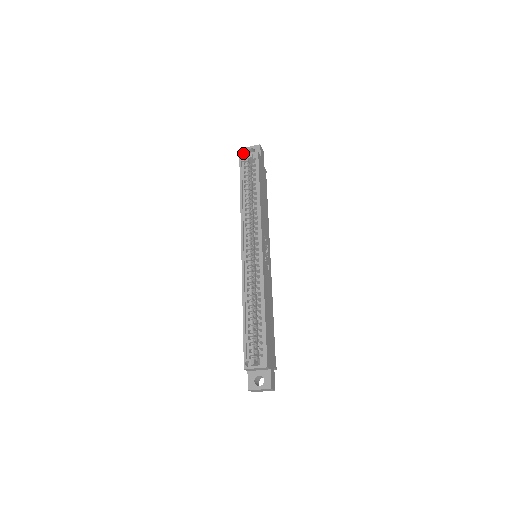
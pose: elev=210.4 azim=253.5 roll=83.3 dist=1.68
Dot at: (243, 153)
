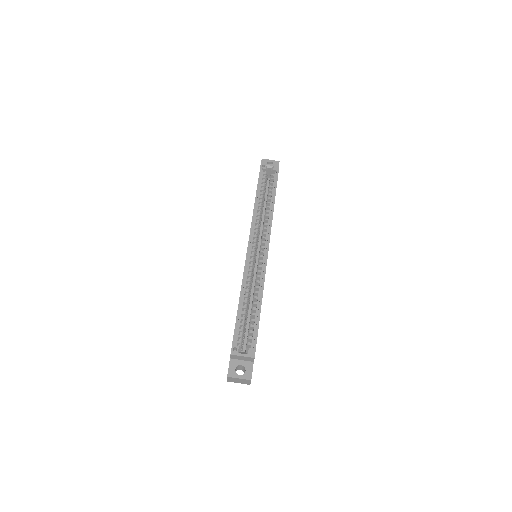
Dot at: occluded
